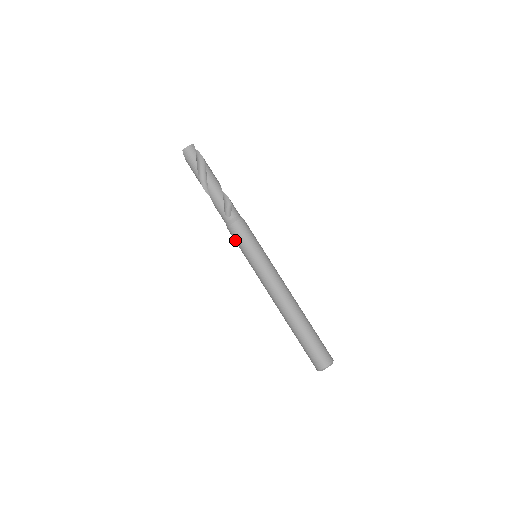
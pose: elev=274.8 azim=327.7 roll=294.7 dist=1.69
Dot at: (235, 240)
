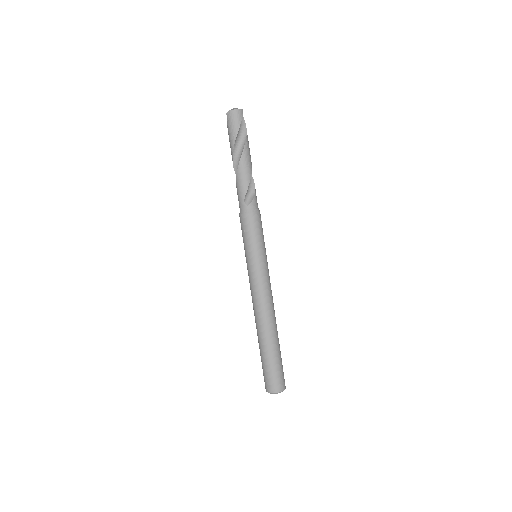
Dot at: (242, 231)
